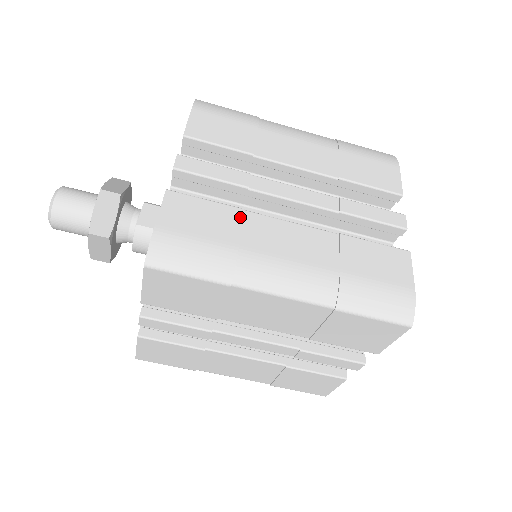
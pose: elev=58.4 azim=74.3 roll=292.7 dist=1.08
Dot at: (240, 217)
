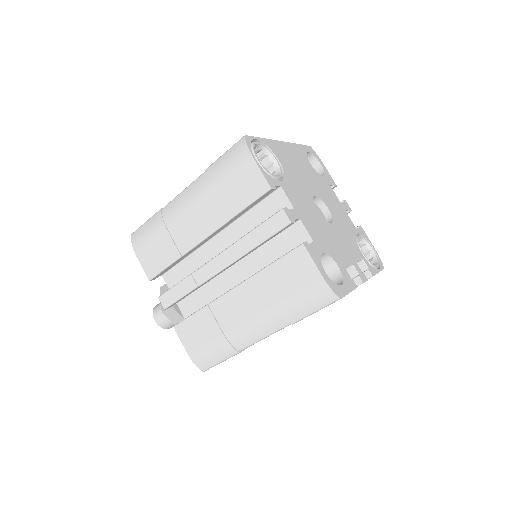
Dot at: (210, 313)
